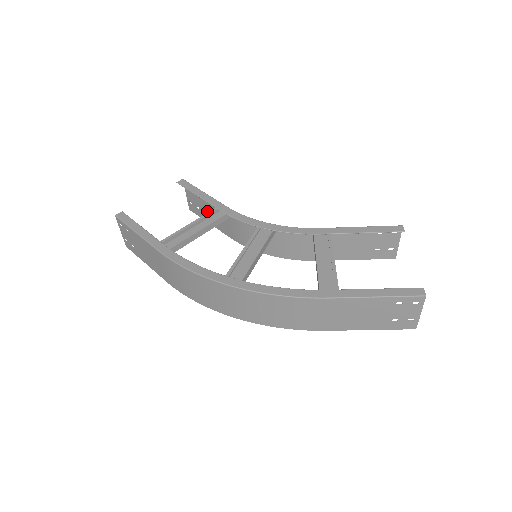
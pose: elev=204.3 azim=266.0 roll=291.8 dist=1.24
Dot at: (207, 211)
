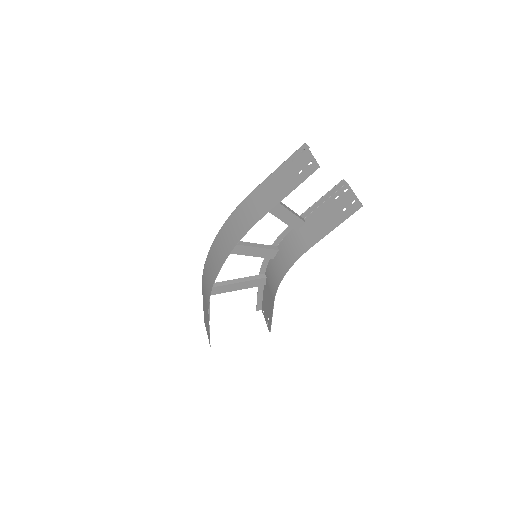
Dot at: (268, 308)
